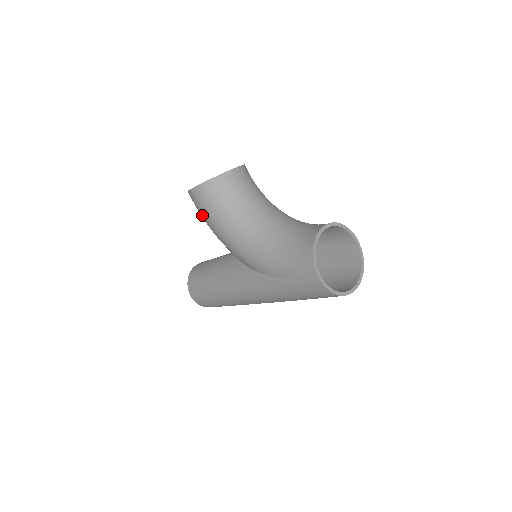
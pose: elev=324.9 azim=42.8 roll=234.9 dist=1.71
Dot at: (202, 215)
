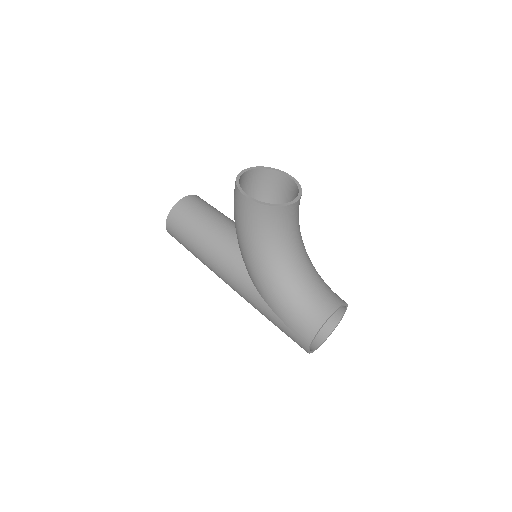
Dot at: (237, 216)
